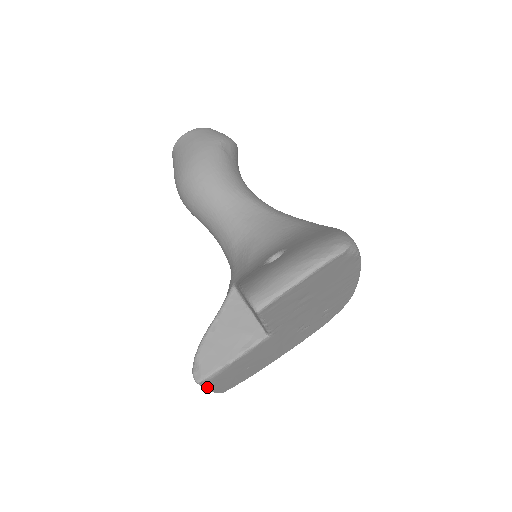
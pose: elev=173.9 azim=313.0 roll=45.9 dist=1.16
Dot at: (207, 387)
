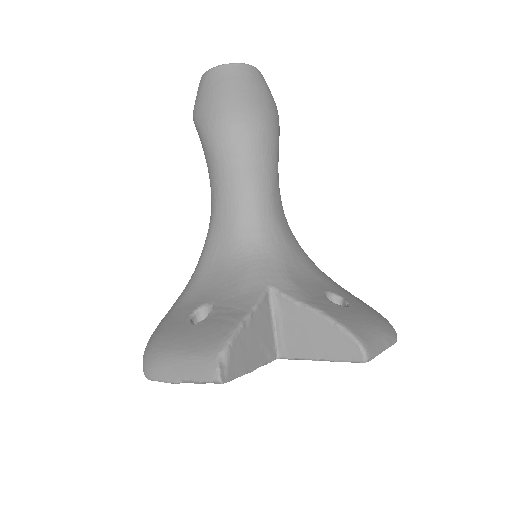
Dot at: (194, 382)
